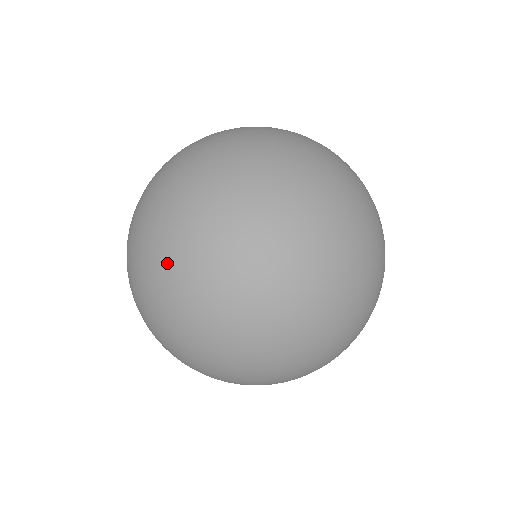
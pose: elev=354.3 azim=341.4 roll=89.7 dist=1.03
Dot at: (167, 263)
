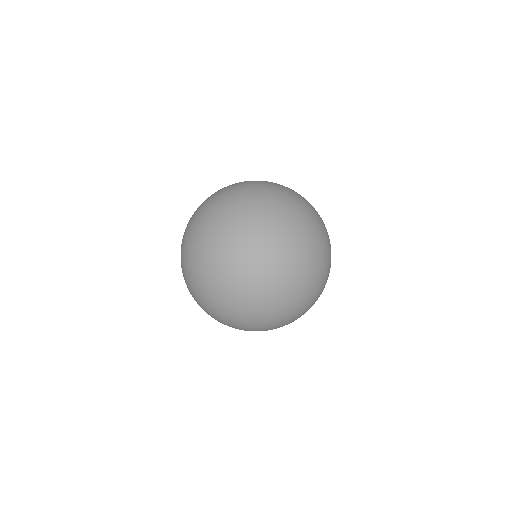
Dot at: (258, 195)
